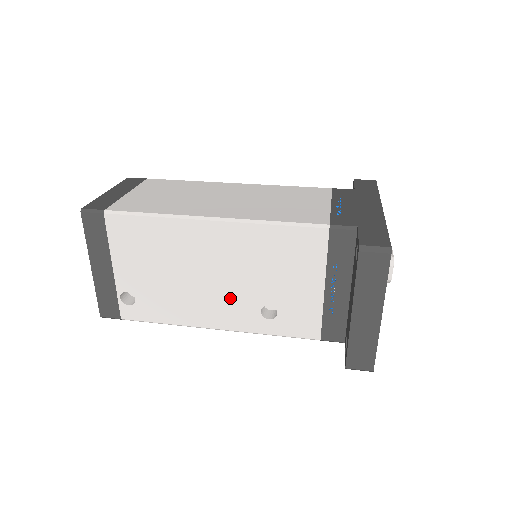
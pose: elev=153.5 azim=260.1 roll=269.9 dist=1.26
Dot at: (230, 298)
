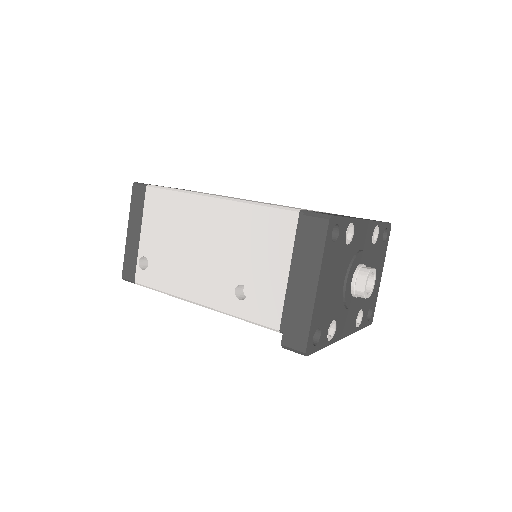
Dot at: (214, 273)
